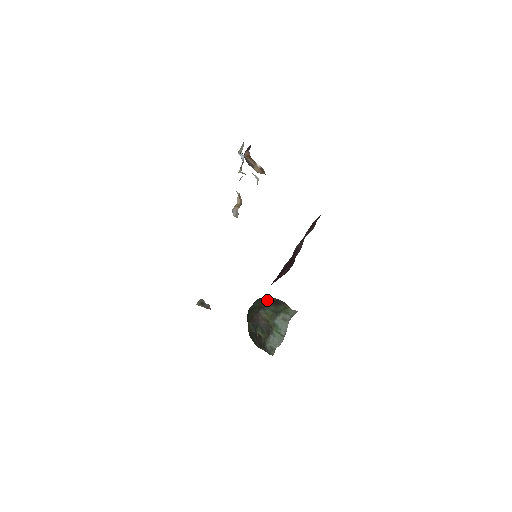
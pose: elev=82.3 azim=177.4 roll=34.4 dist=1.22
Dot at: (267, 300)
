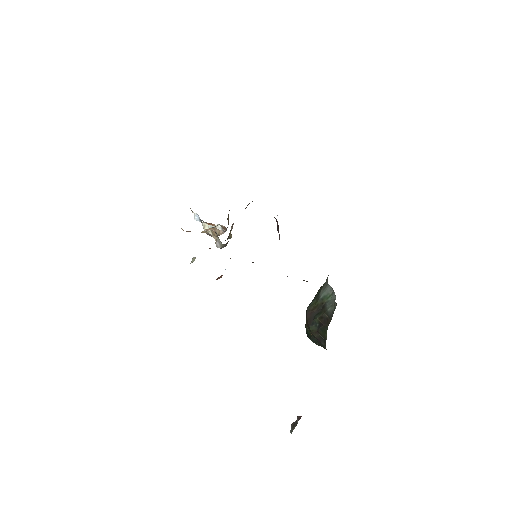
Dot at: occluded
